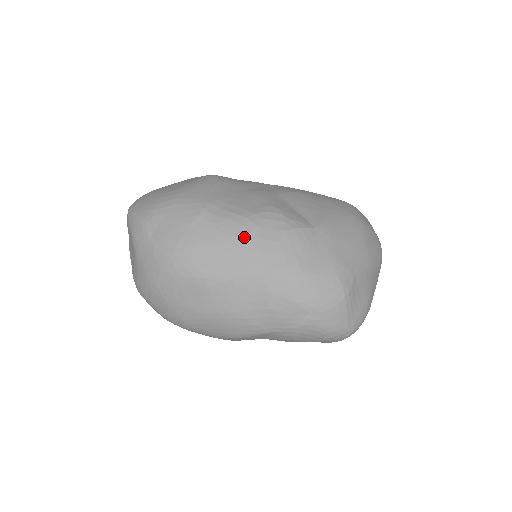
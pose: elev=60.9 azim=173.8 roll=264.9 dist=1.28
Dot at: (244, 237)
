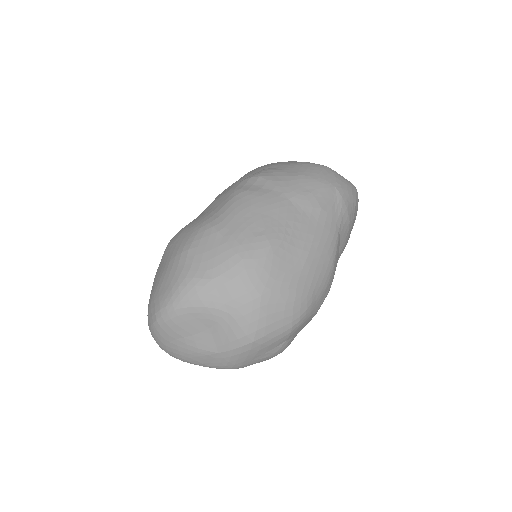
Dot at: (252, 199)
